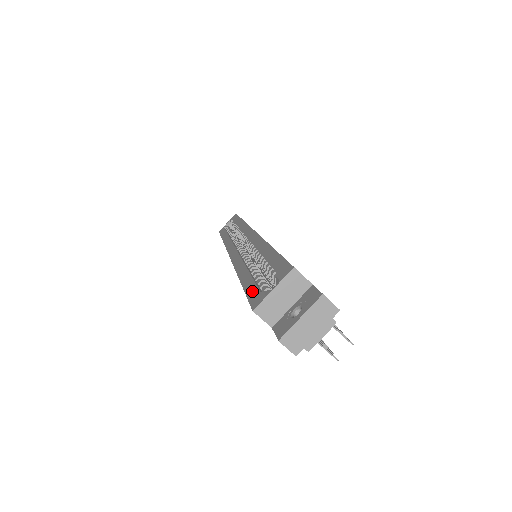
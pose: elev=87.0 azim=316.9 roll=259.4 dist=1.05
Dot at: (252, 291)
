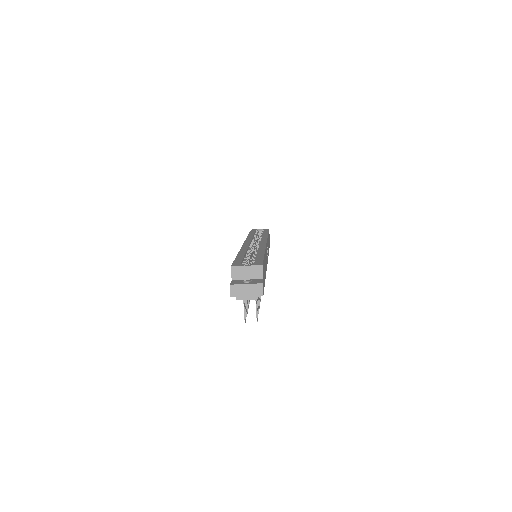
Dot at: (238, 261)
